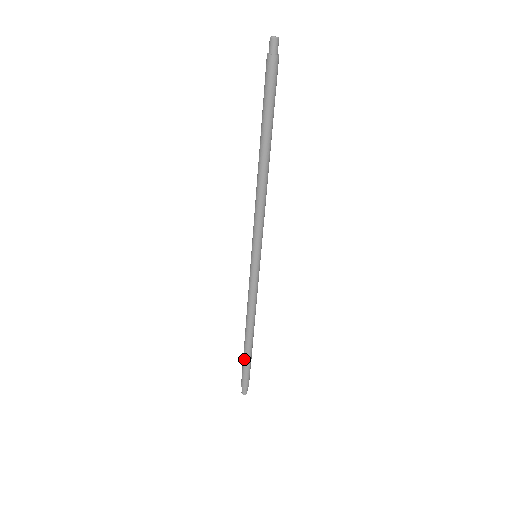
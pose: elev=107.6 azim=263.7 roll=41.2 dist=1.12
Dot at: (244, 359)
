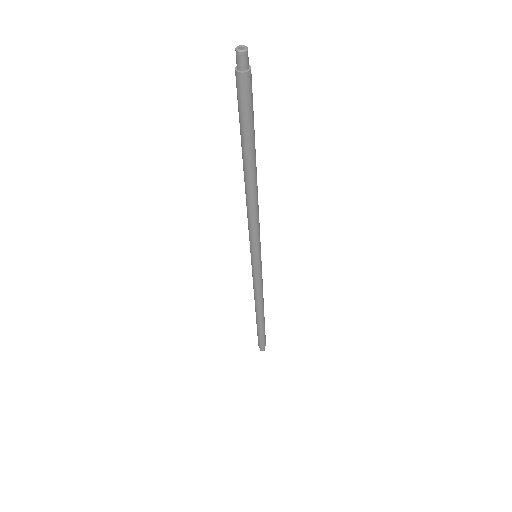
Dot at: (258, 330)
